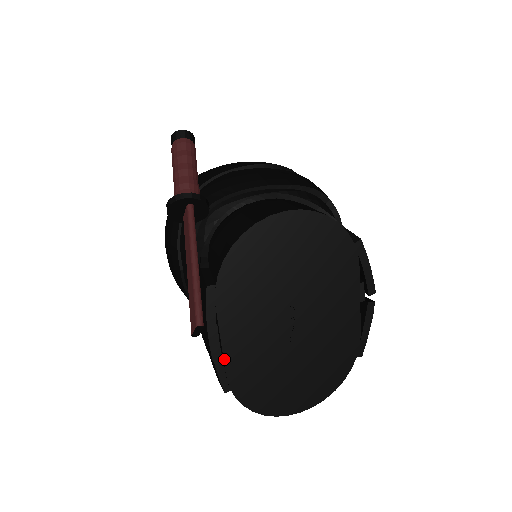
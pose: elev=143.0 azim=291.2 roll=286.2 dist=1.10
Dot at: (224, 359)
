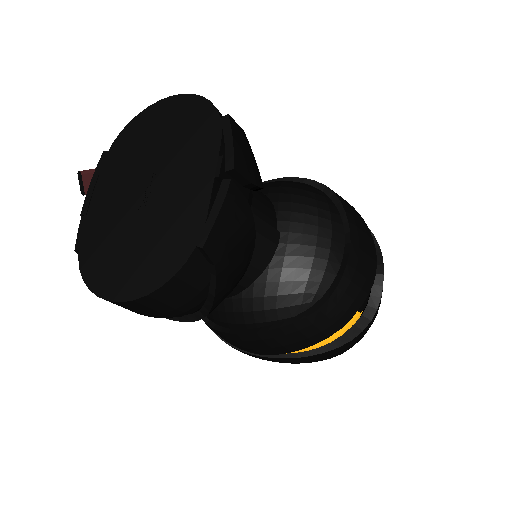
Dot at: (88, 215)
